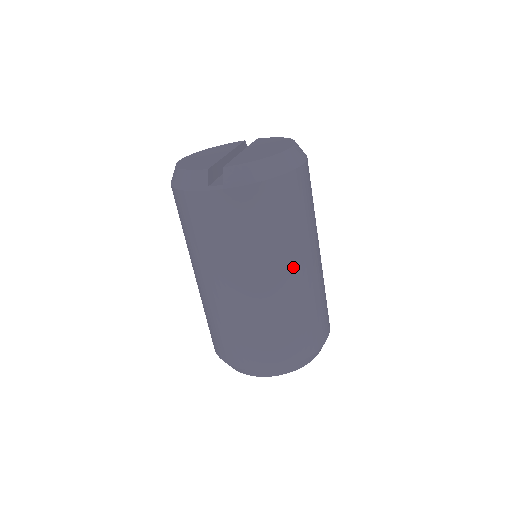
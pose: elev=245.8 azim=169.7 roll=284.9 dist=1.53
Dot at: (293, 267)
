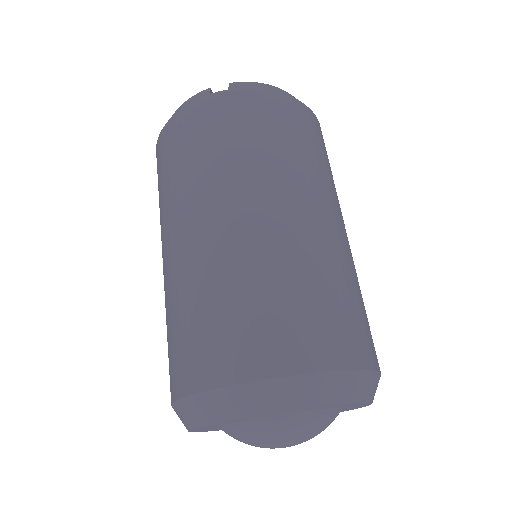
Dot at: (317, 204)
